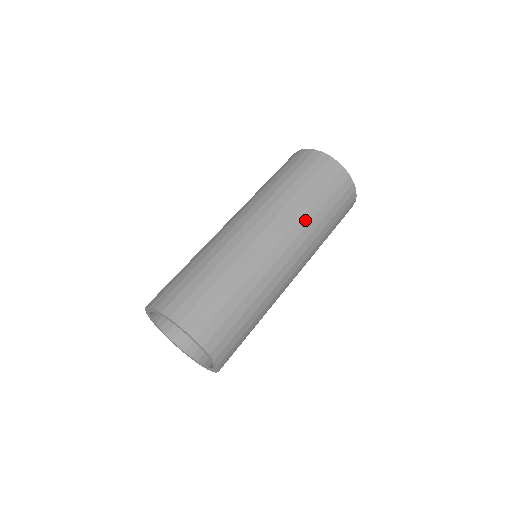
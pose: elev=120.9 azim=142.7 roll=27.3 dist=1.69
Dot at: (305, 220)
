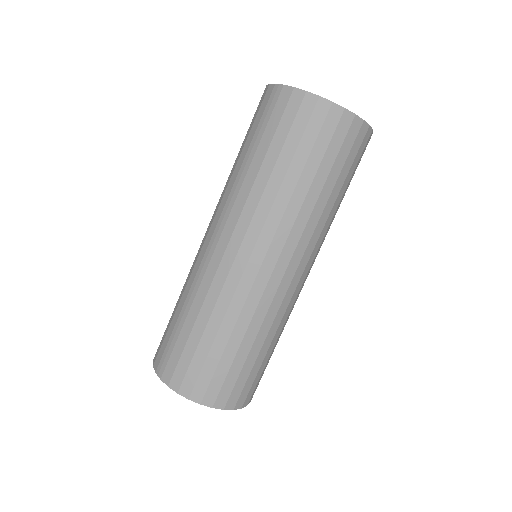
Dot at: (321, 224)
